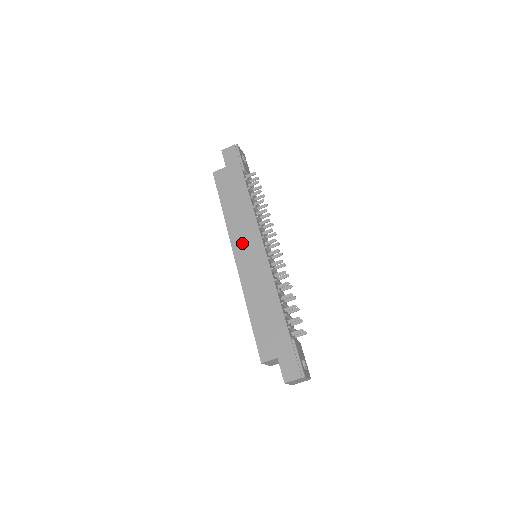
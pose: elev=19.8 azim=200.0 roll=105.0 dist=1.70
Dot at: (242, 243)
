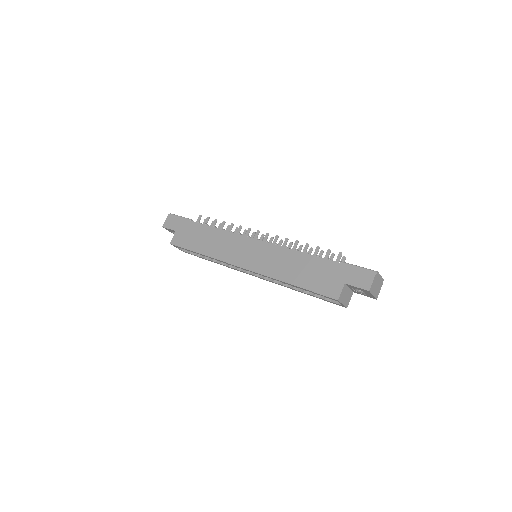
Dot at: (237, 254)
